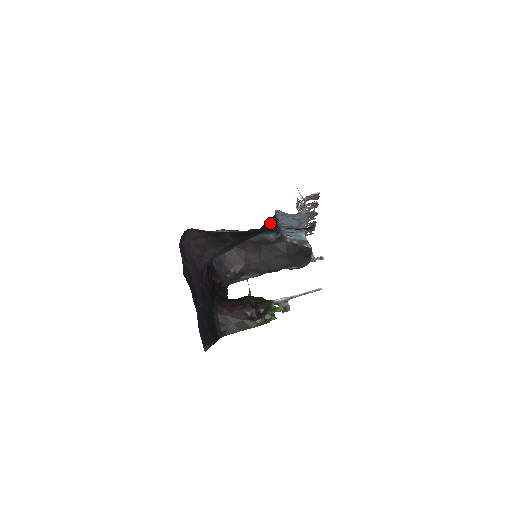
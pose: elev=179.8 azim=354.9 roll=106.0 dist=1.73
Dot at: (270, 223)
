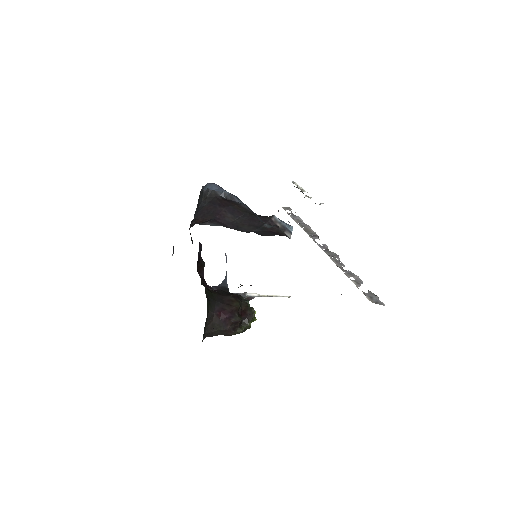
Dot at: occluded
